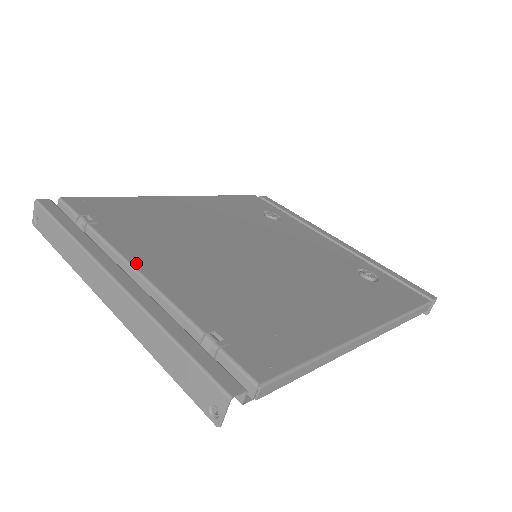
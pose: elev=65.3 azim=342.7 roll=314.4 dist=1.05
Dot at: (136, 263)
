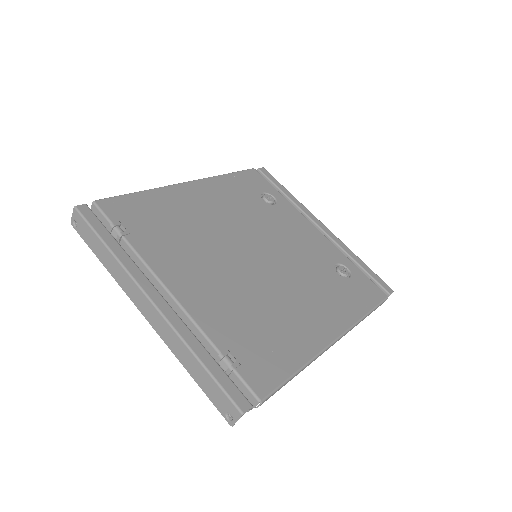
Dot at: (167, 282)
